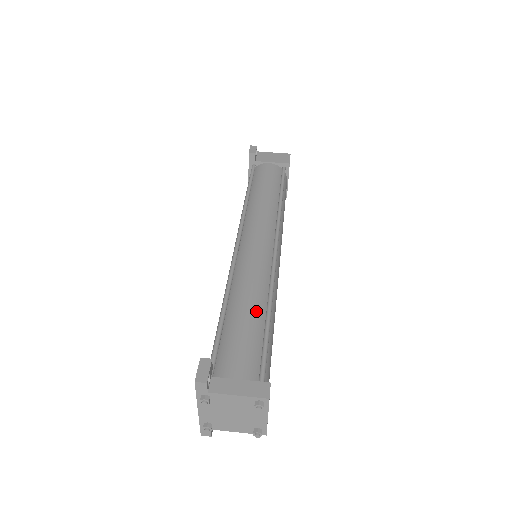
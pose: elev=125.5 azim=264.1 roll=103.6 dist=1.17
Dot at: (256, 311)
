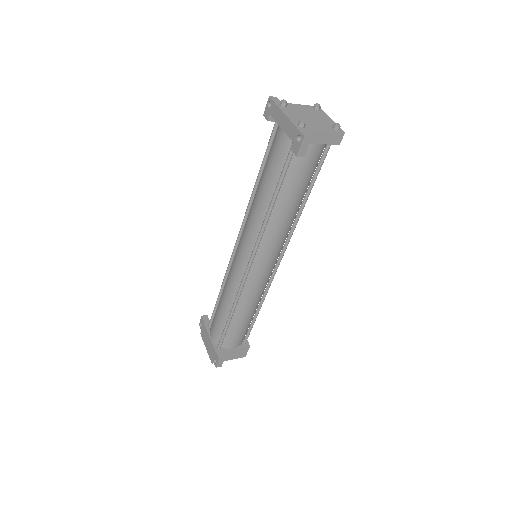
Dot at: occluded
